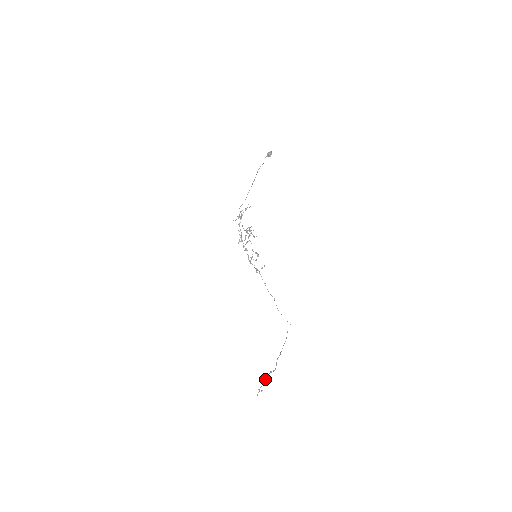
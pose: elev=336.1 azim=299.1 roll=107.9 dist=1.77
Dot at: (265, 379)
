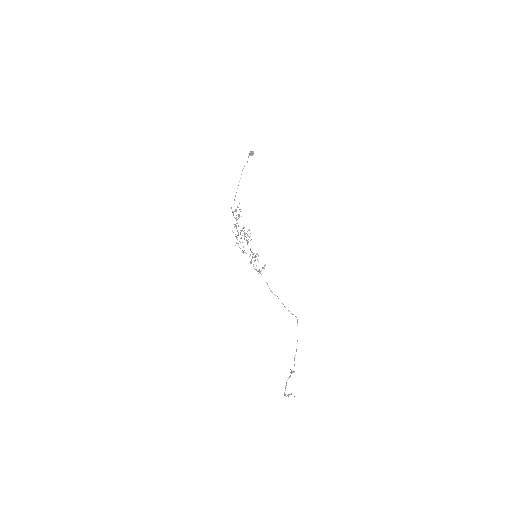
Dot at: (286, 383)
